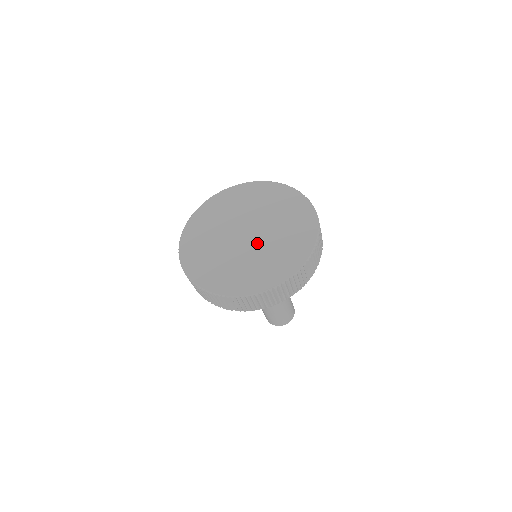
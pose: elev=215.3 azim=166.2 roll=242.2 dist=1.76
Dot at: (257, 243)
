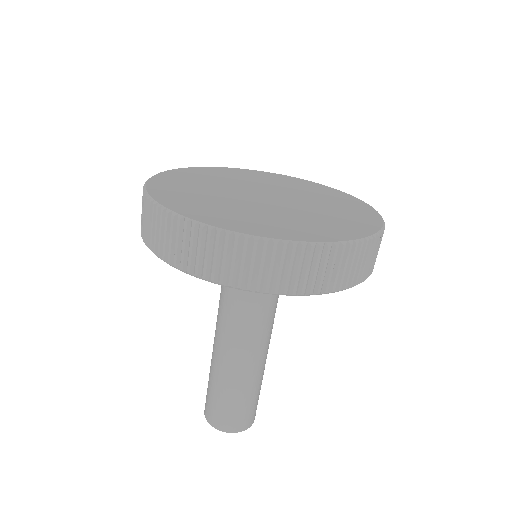
Dot at: (271, 205)
